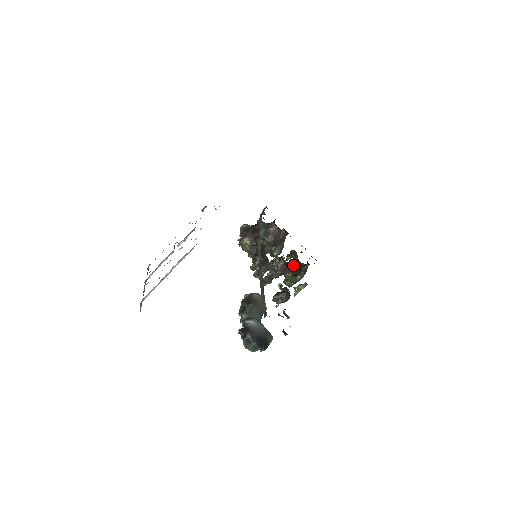
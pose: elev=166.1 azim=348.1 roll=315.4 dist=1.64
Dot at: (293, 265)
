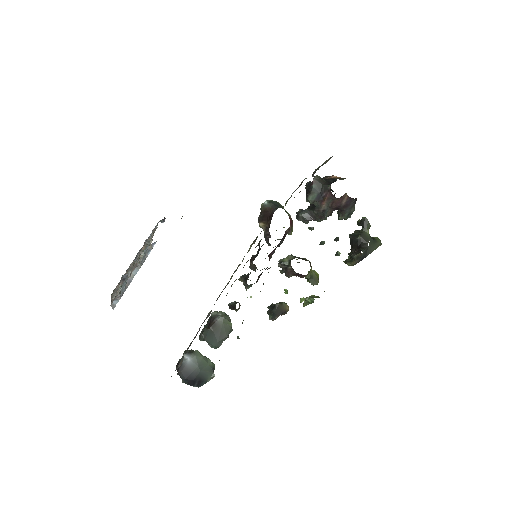
Dot at: (336, 252)
